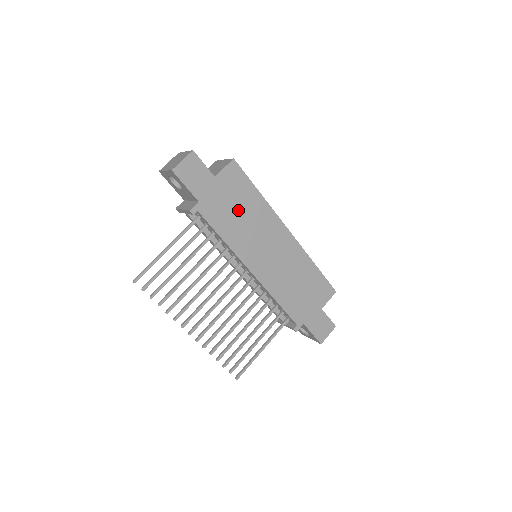
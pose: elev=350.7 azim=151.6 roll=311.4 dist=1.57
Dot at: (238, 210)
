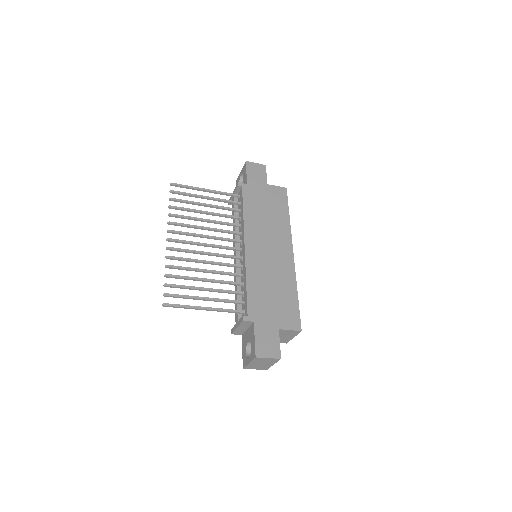
Dot at: (267, 209)
